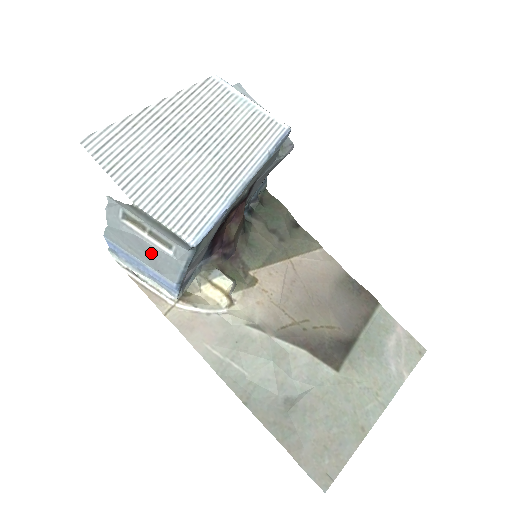
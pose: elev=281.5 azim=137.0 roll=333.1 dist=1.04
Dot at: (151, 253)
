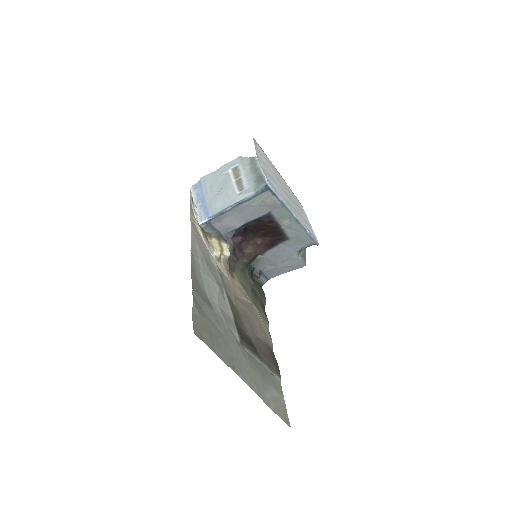
Dot at: (224, 190)
